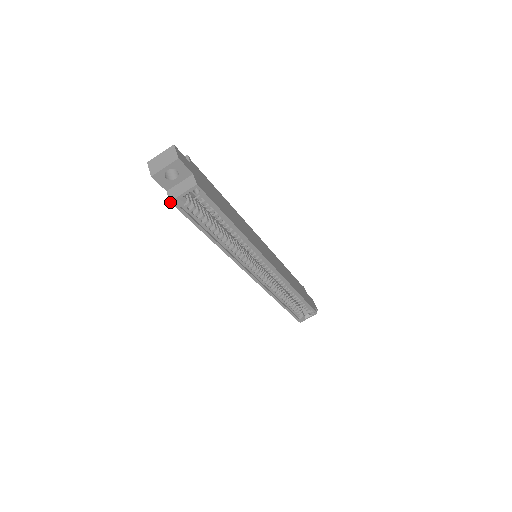
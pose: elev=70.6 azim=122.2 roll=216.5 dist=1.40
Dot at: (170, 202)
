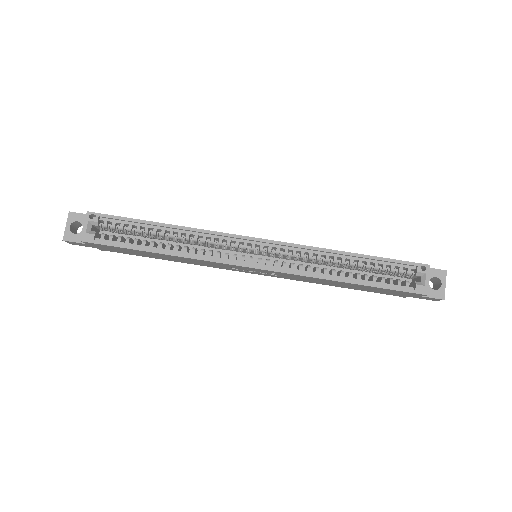
Dot at: occluded
